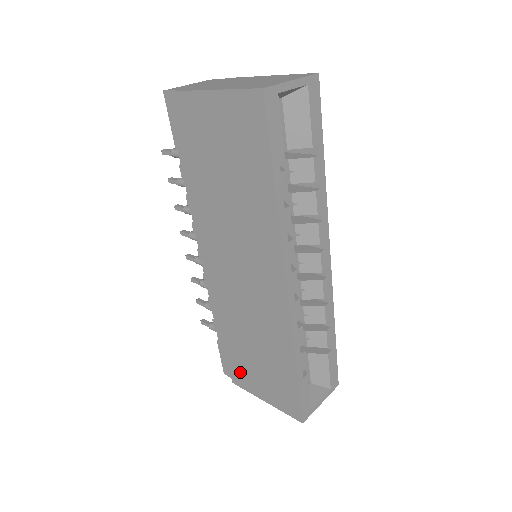
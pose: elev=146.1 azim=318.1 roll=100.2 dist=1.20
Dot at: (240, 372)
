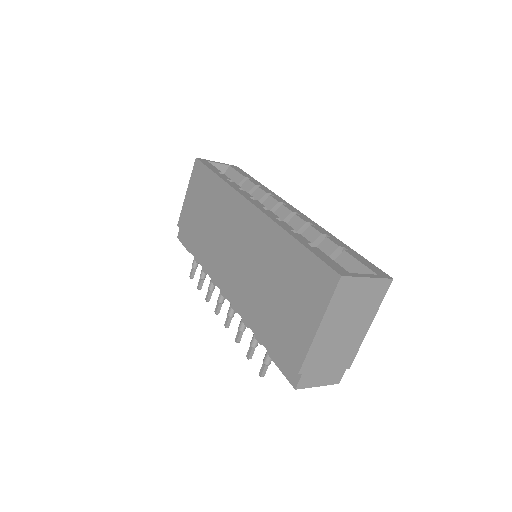
Dot at: (290, 340)
